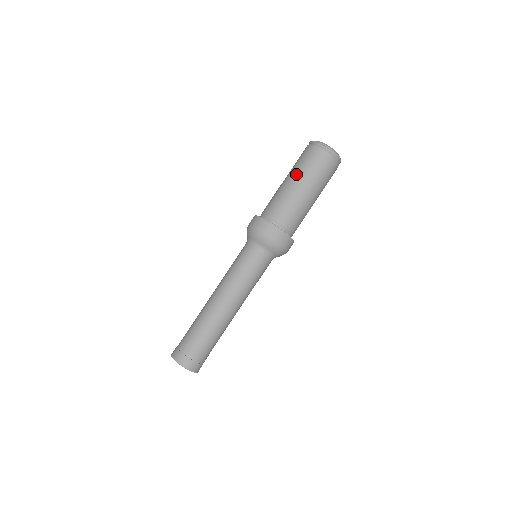
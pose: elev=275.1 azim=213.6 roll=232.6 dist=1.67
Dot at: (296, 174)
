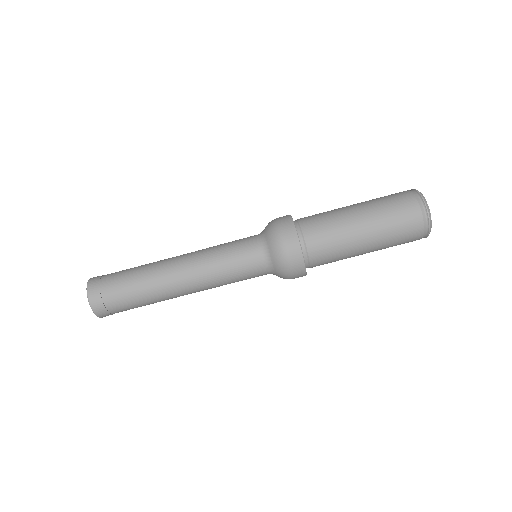
Dot at: (373, 220)
